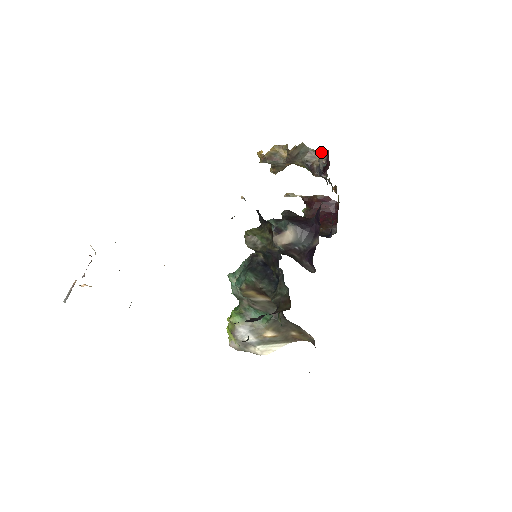
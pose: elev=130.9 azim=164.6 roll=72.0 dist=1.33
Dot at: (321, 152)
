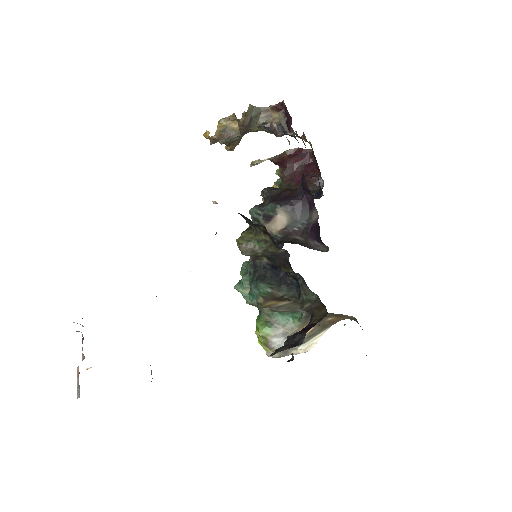
Dot at: (275, 106)
